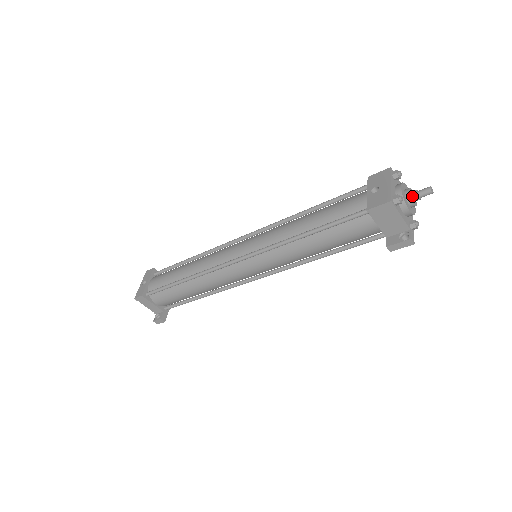
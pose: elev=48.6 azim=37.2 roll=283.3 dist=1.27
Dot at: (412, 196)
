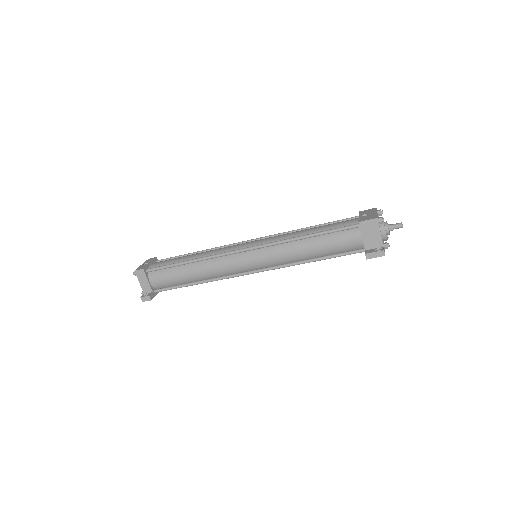
Dot at: (389, 226)
